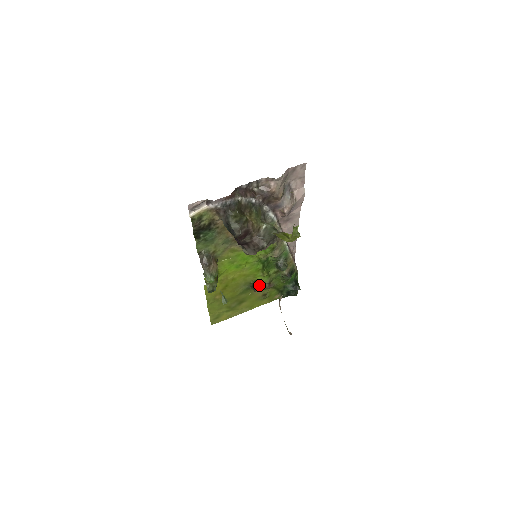
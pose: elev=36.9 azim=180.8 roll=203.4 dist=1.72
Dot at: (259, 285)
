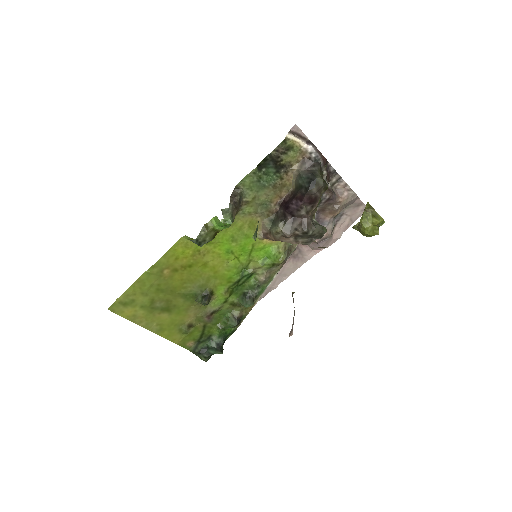
Dot at: (209, 302)
